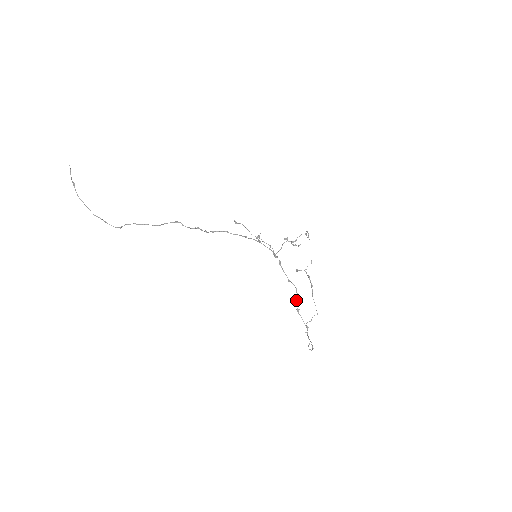
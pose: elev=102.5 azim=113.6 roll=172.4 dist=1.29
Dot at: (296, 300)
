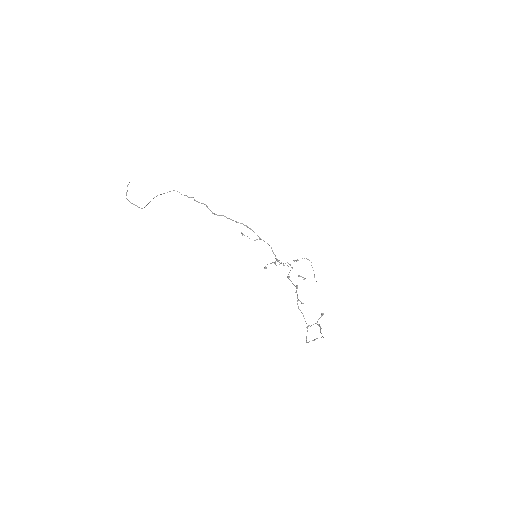
Dot at: occluded
